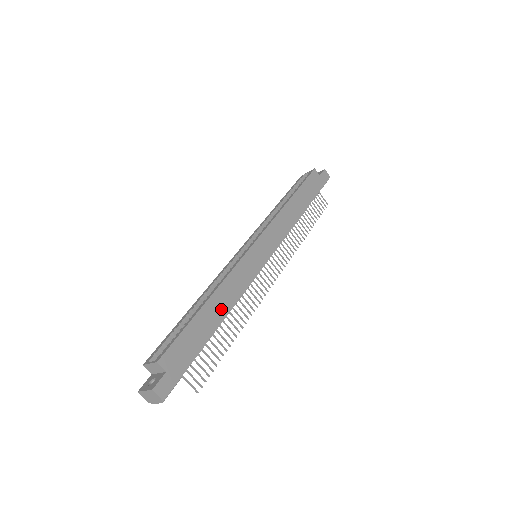
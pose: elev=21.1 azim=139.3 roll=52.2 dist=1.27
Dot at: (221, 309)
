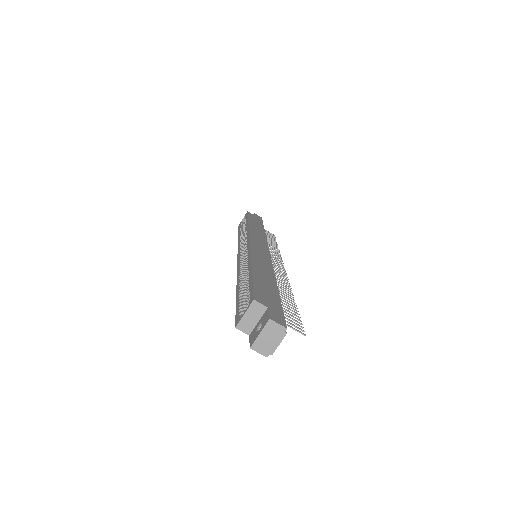
Dot at: (267, 274)
